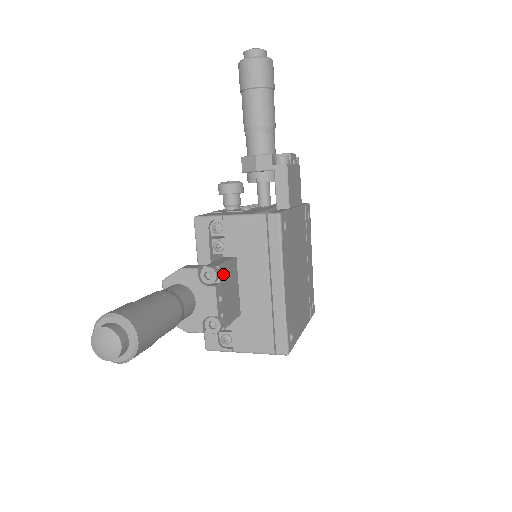
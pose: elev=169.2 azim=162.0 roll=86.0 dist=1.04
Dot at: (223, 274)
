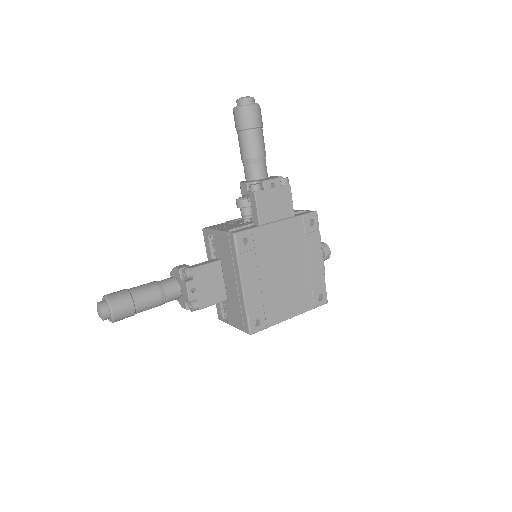
Dot at: (198, 273)
